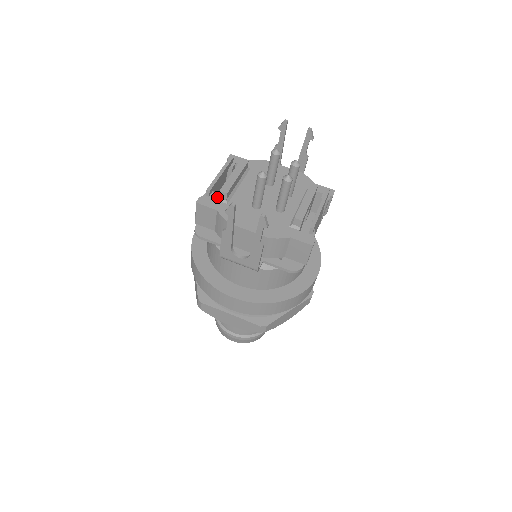
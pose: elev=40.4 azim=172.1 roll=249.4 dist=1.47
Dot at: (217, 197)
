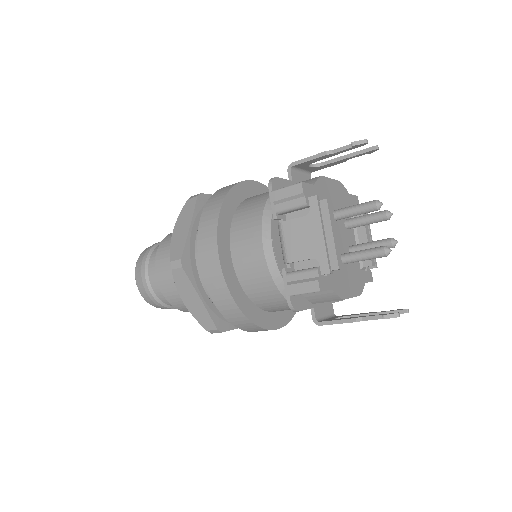
Dot at: (288, 244)
